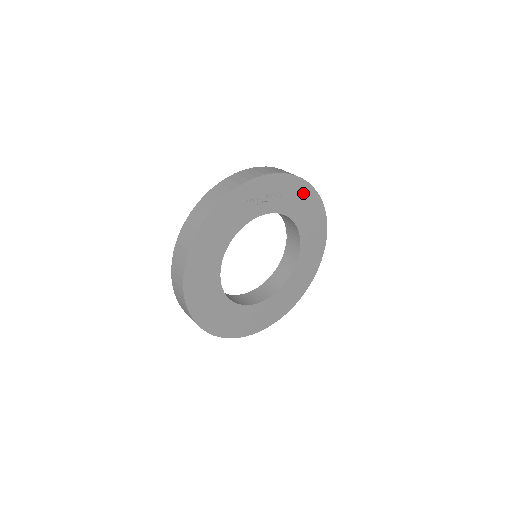
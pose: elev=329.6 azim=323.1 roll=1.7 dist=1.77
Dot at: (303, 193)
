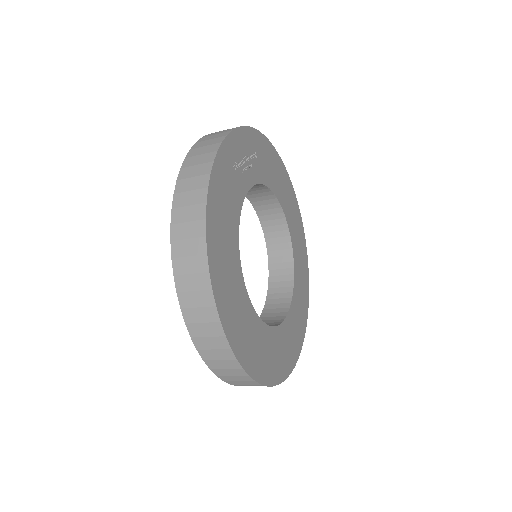
Dot at: (270, 155)
